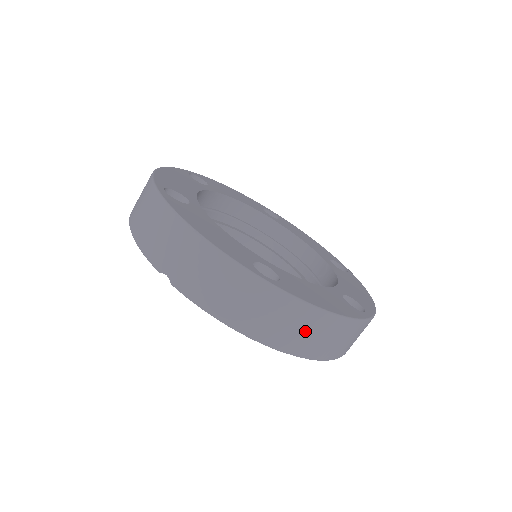
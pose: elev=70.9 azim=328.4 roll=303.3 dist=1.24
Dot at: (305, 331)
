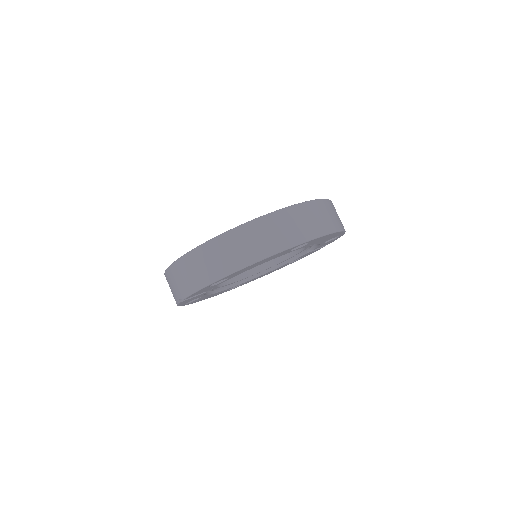
Dot at: (237, 248)
